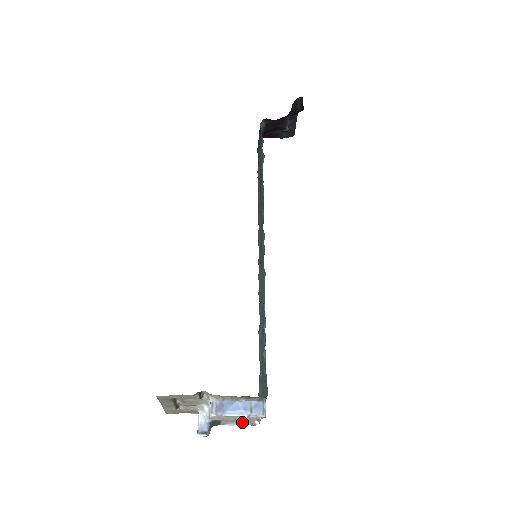
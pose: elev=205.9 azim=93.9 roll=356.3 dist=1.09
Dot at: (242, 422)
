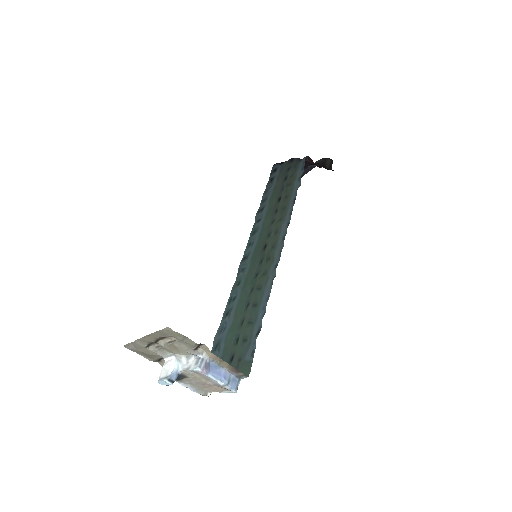
Dot at: (199, 388)
